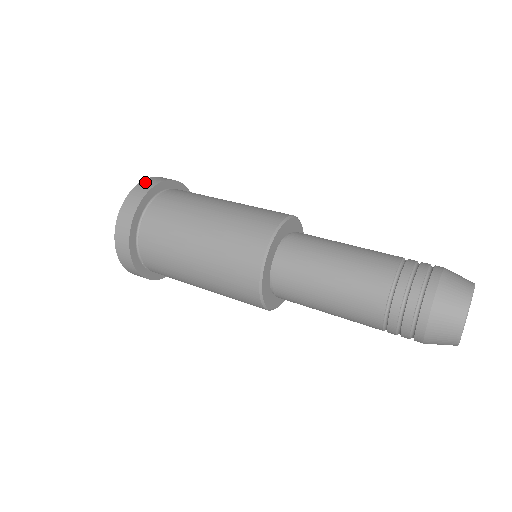
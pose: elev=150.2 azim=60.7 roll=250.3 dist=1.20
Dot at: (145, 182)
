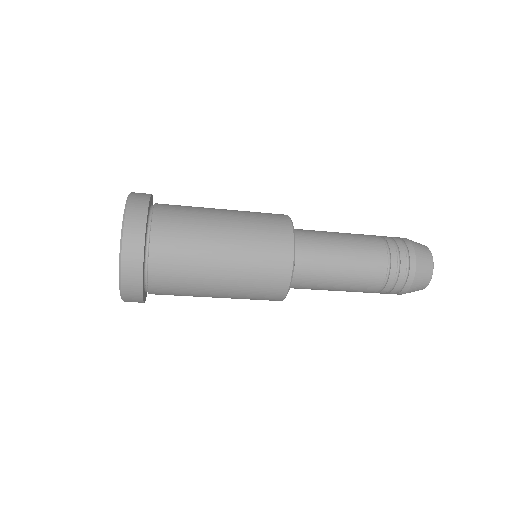
Dot at: occluded
